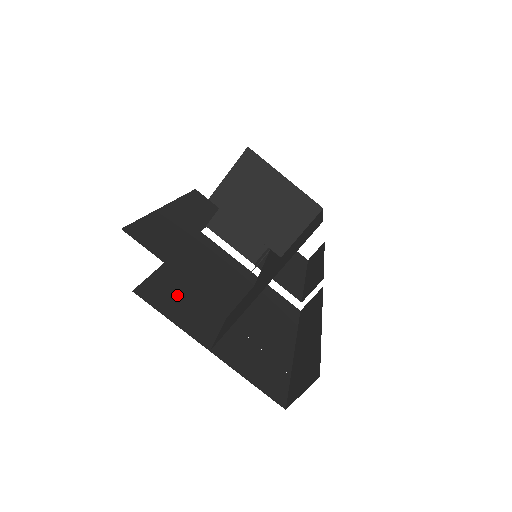
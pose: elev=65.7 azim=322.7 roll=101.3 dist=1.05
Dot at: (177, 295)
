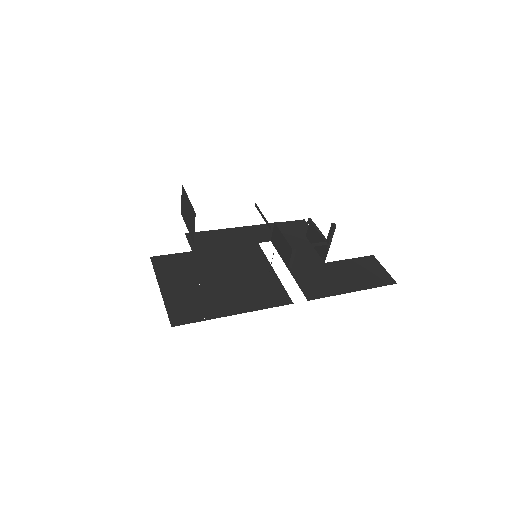
Dot at: (177, 265)
